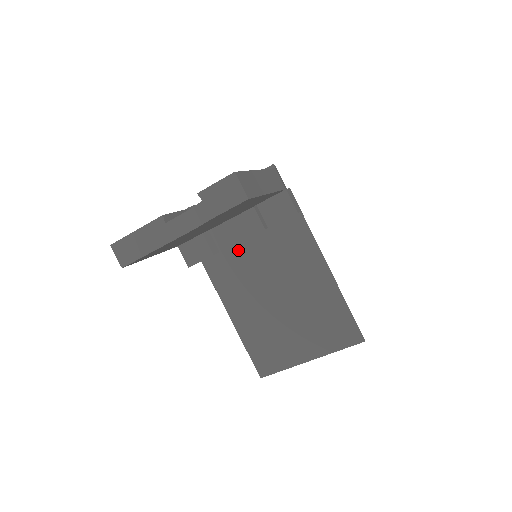
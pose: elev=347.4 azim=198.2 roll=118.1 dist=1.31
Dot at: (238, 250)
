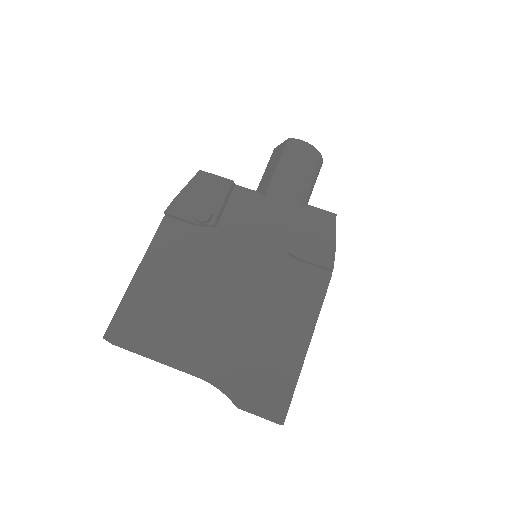
Dot at: occluded
